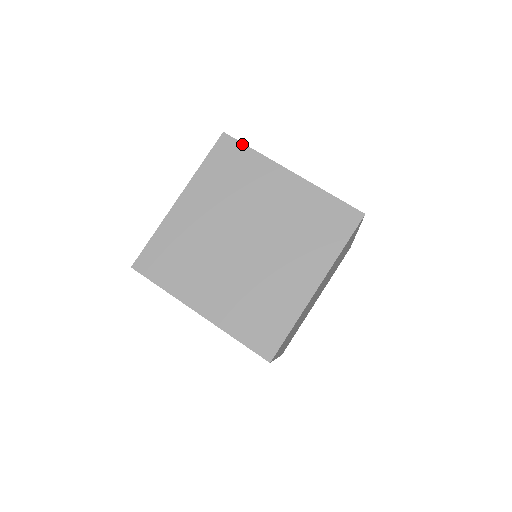
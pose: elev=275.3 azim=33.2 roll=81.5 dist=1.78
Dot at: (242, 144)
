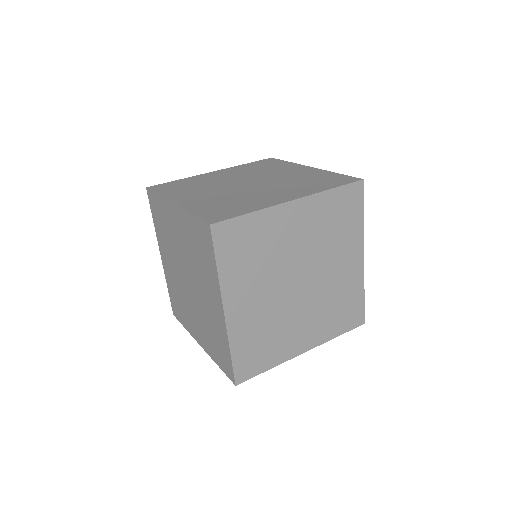
Dot at: (236, 218)
